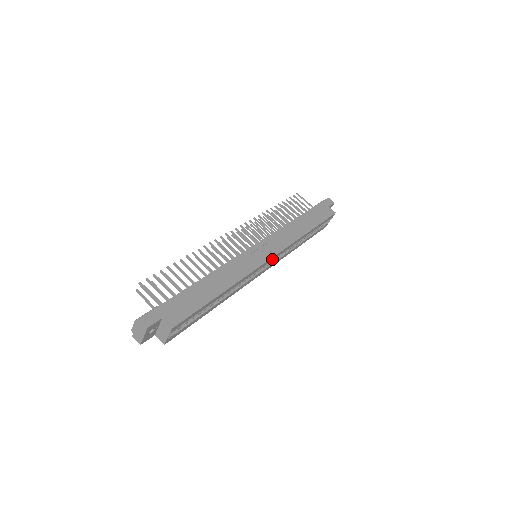
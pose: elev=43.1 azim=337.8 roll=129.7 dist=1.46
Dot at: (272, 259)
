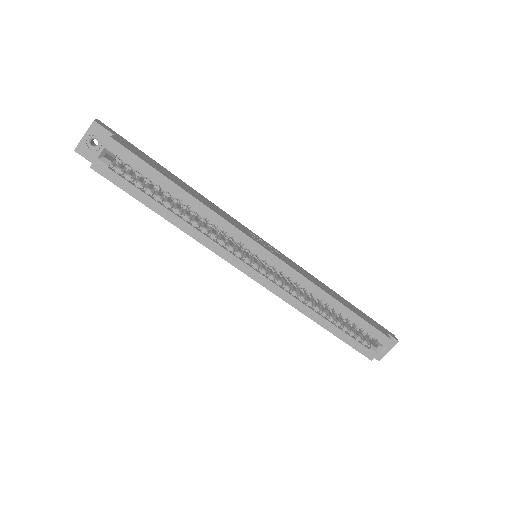
Dot at: (269, 259)
